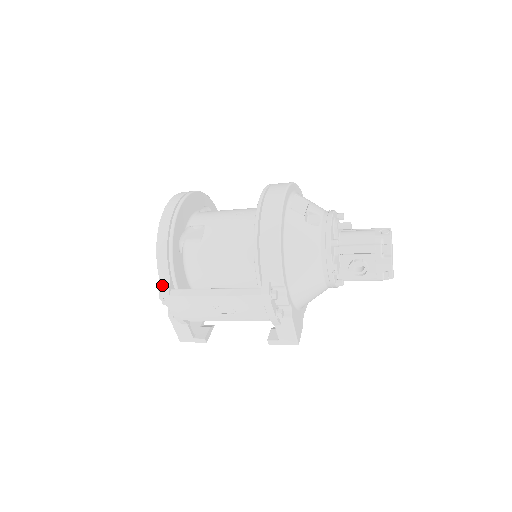
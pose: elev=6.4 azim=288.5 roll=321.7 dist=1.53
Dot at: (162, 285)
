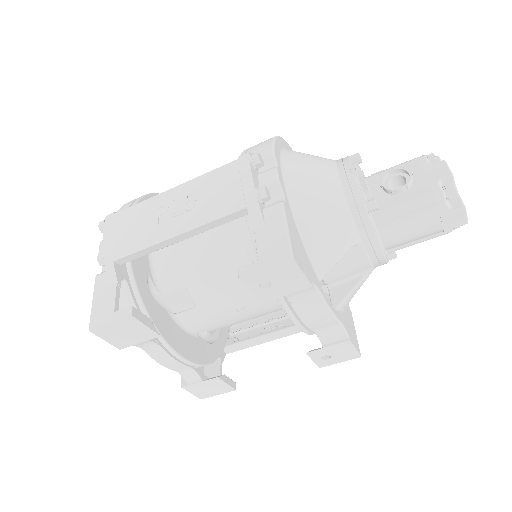
Dot at: occluded
